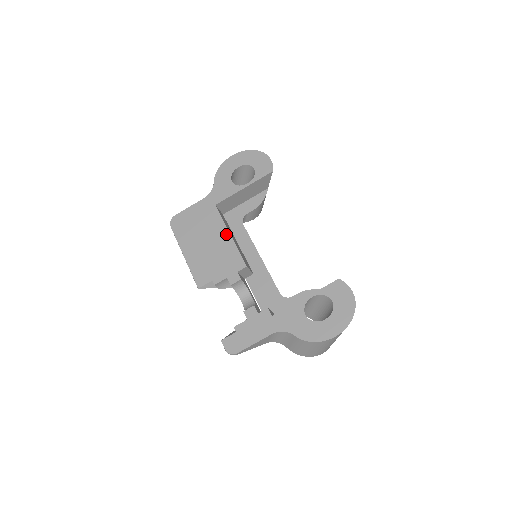
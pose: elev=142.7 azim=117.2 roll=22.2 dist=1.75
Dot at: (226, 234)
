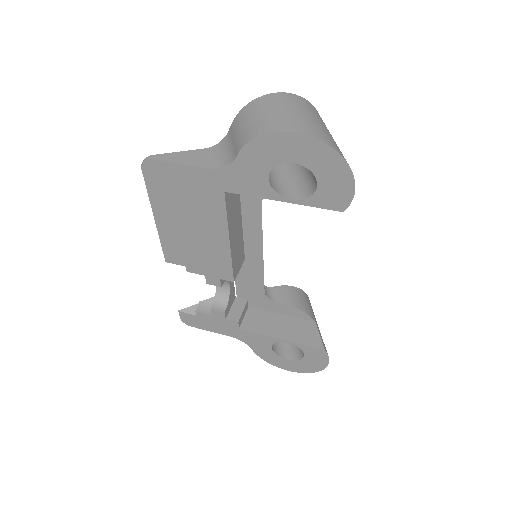
Dot at: (224, 237)
